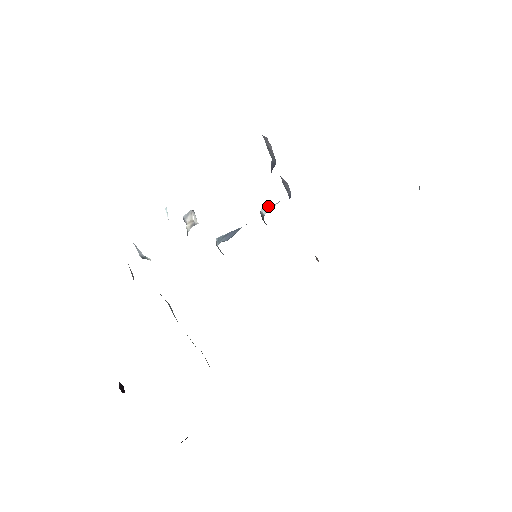
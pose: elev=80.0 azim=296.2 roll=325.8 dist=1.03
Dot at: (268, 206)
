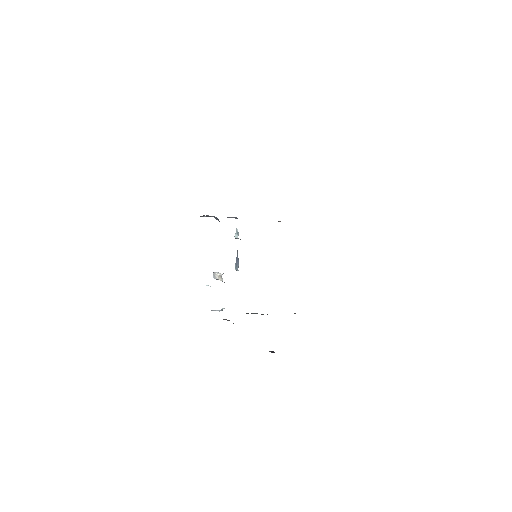
Dot at: (235, 233)
